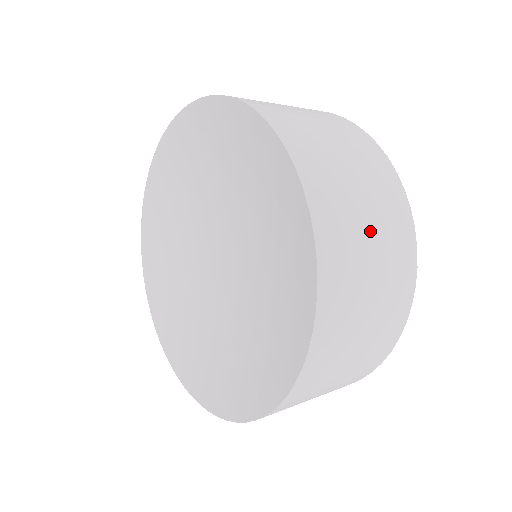
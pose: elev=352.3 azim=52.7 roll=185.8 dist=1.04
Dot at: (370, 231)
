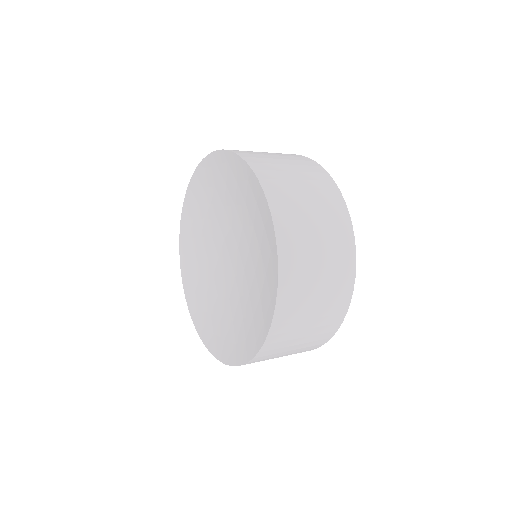
Dot at: (292, 171)
